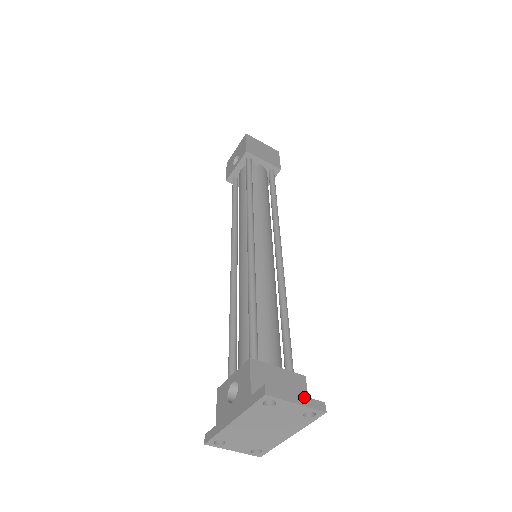
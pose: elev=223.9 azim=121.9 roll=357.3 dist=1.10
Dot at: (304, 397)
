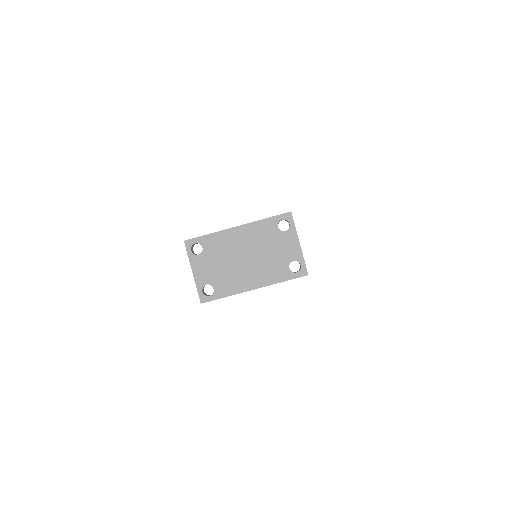
Dot at: occluded
